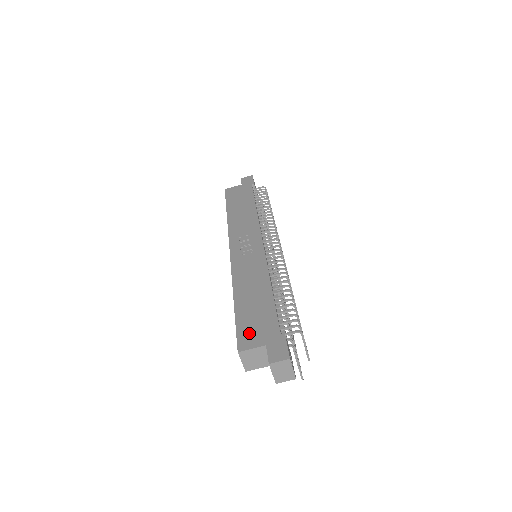
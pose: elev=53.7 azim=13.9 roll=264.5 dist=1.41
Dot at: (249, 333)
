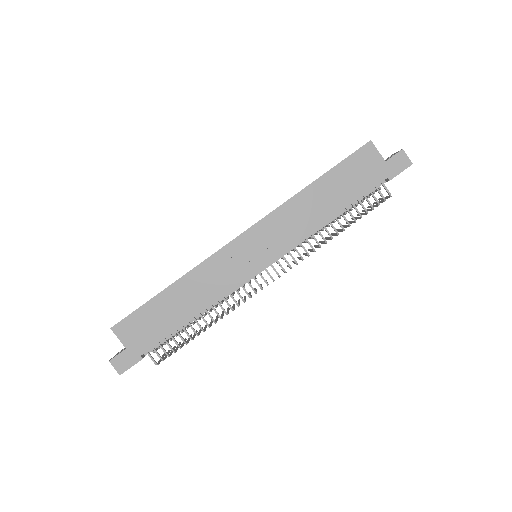
Dot at: (133, 327)
